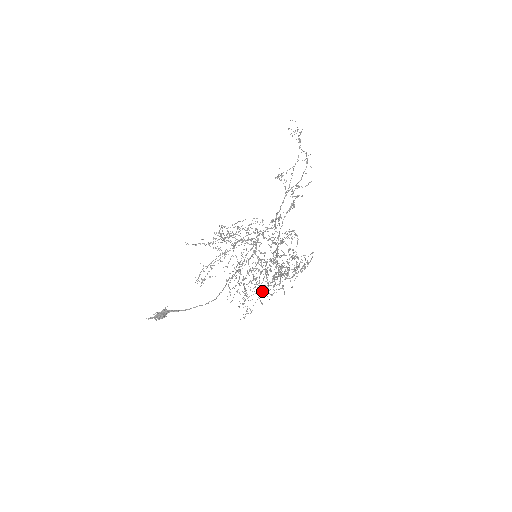
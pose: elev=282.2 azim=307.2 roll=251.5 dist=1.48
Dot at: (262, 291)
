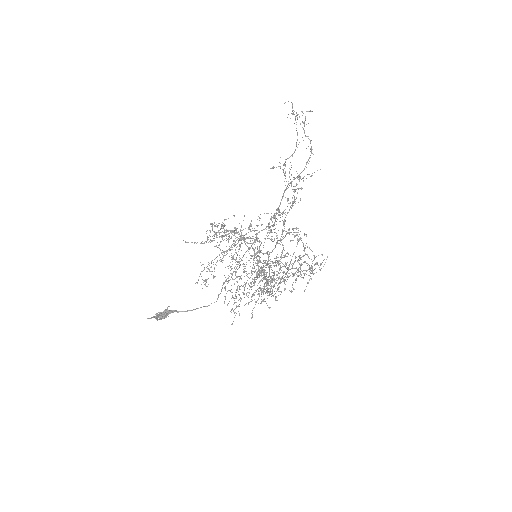
Dot at: occluded
